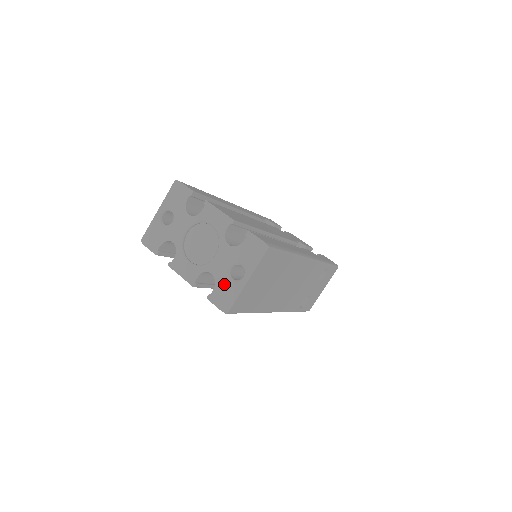
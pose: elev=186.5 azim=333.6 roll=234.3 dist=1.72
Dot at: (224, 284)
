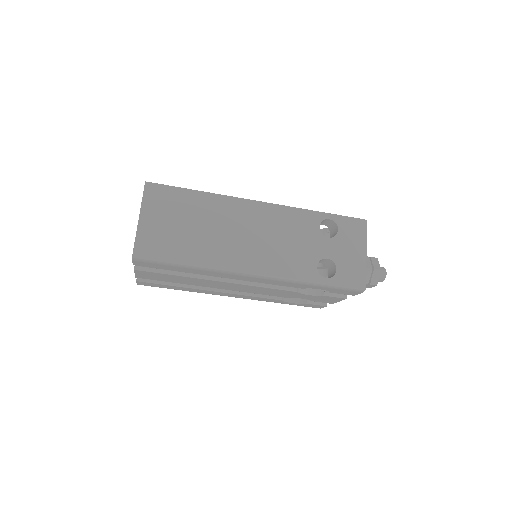
Dot at: occluded
